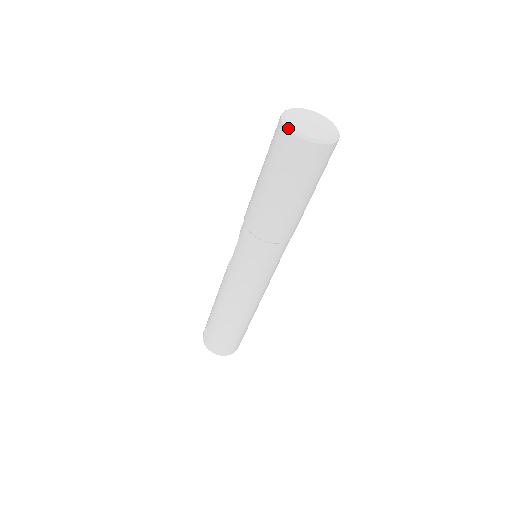
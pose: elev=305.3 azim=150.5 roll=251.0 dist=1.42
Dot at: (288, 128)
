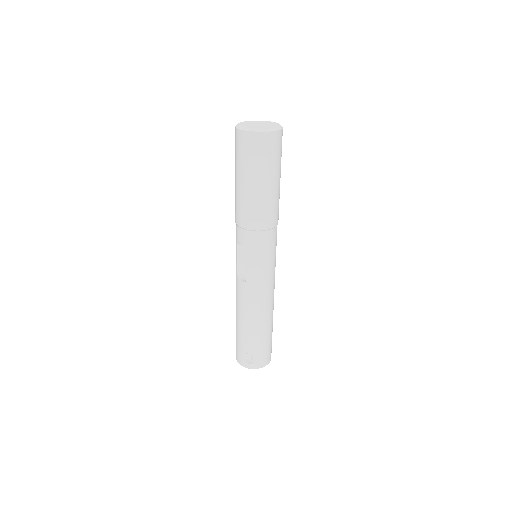
Dot at: (259, 131)
